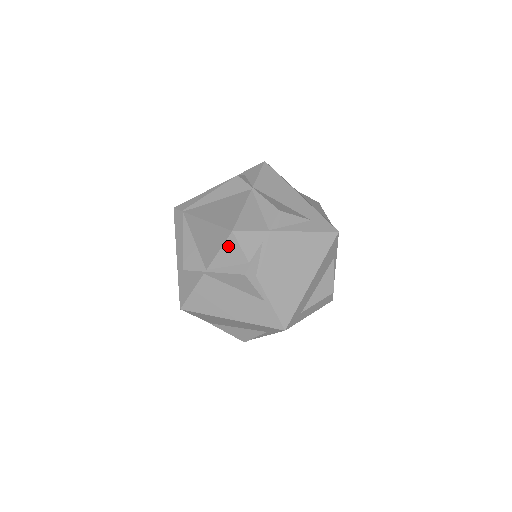
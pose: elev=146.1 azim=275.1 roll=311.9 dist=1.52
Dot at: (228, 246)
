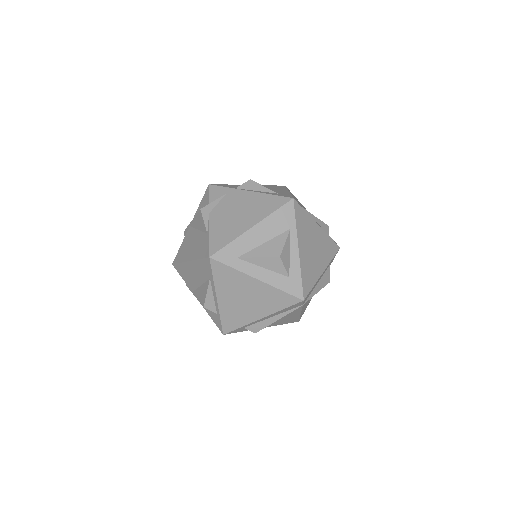
Dot at: (204, 197)
